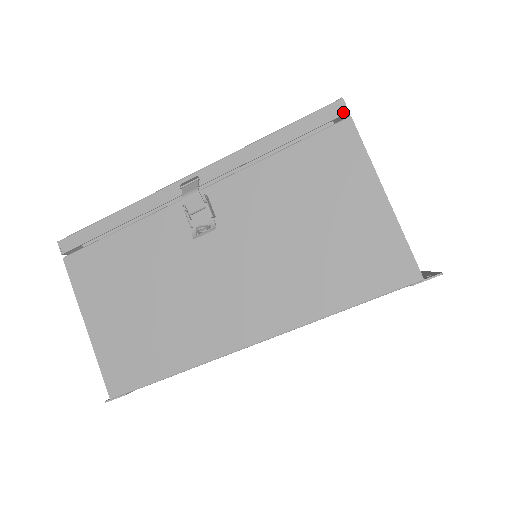
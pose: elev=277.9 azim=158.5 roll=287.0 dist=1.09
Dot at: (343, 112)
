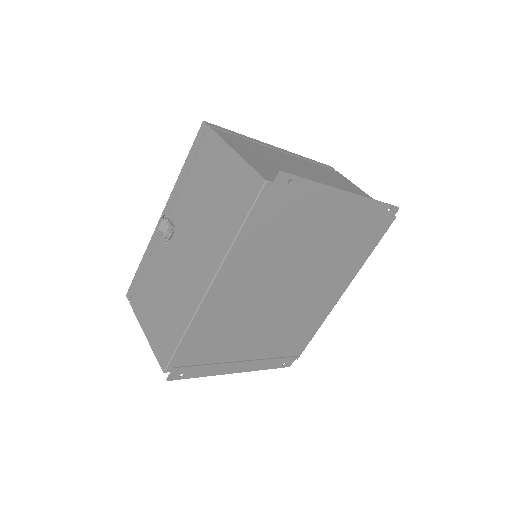
Dot at: (205, 127)
